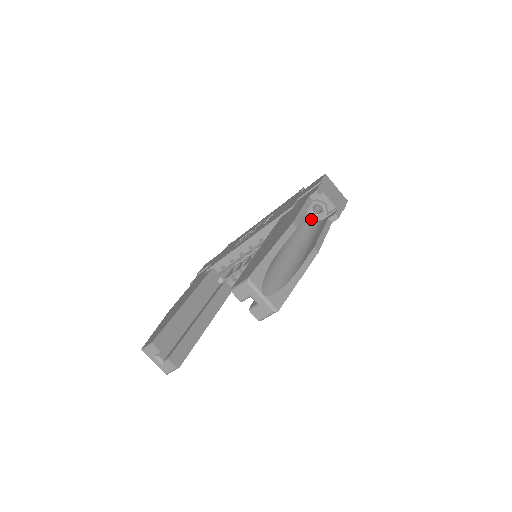
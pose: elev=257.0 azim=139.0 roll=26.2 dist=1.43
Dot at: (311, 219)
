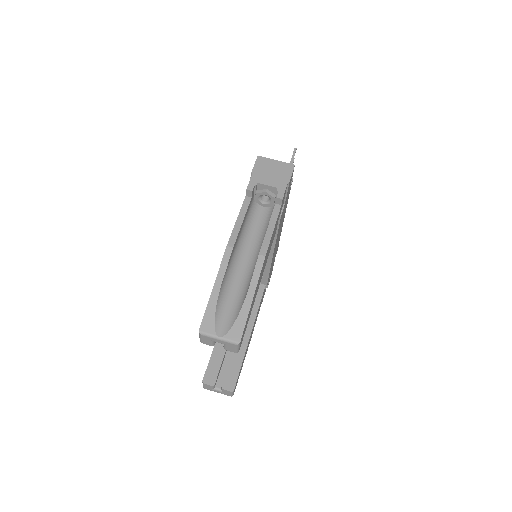
Dot at: (267, 208)
